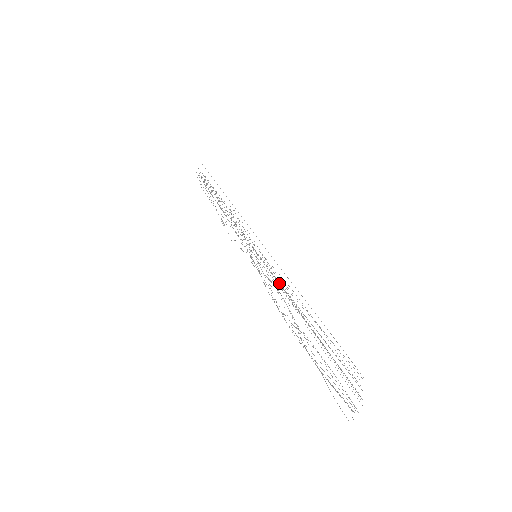
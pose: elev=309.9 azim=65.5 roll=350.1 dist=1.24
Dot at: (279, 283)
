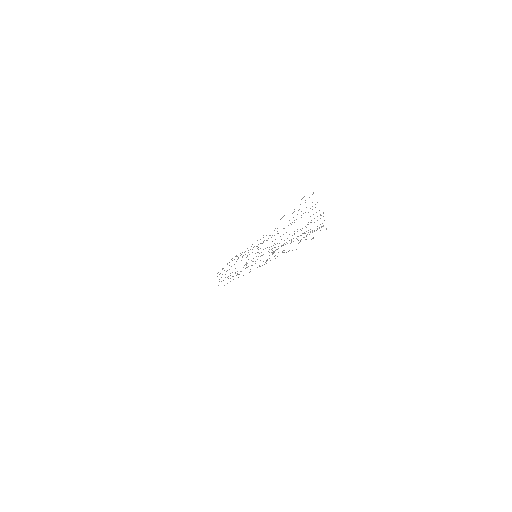
Dot at: occluded
